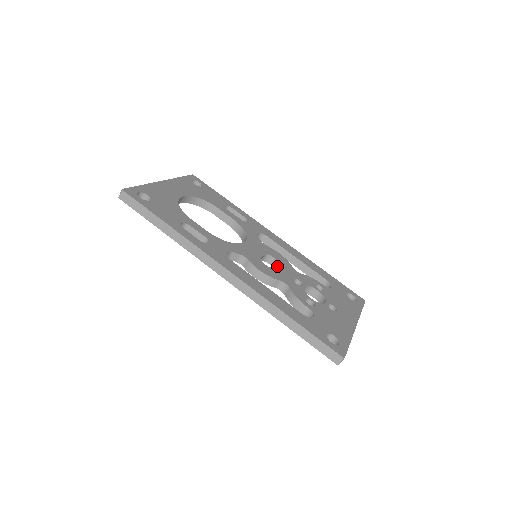
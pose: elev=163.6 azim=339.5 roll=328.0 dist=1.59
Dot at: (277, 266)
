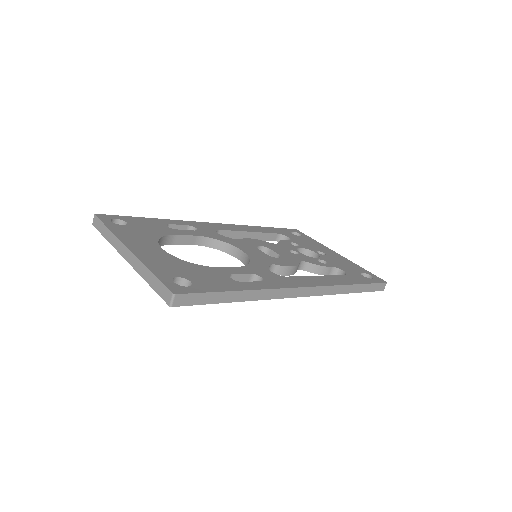
Dot at: (275, 252)
